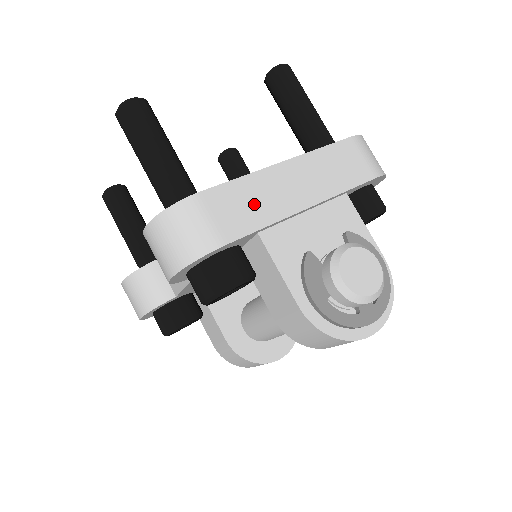
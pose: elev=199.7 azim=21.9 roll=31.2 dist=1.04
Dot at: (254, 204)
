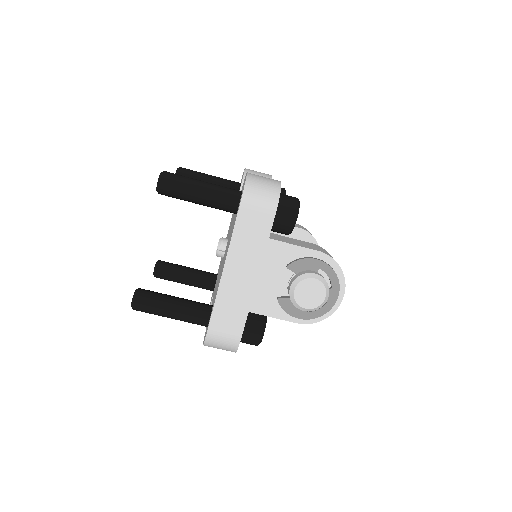
Dot at: (234, 306)
